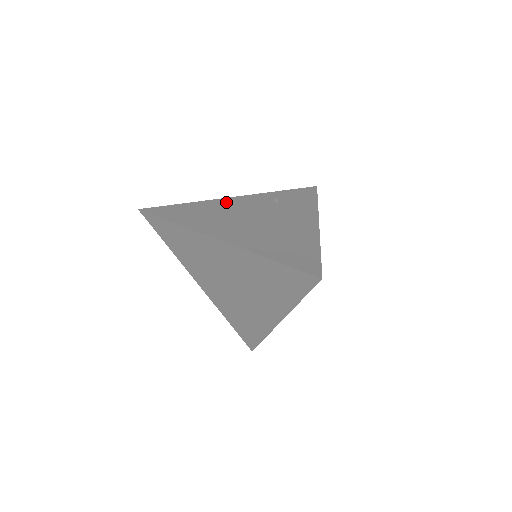
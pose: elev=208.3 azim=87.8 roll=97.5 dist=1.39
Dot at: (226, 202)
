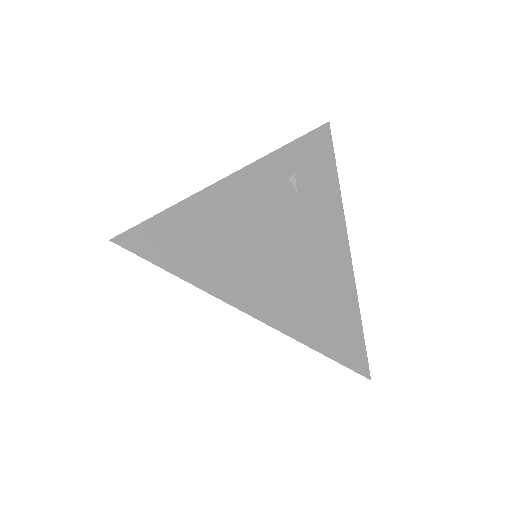
Dot at: (232, 194)
